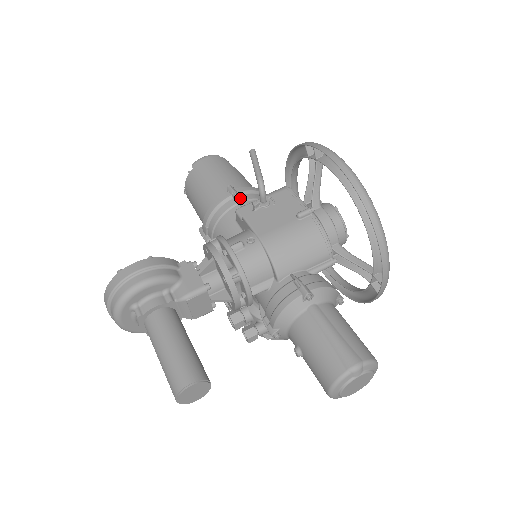
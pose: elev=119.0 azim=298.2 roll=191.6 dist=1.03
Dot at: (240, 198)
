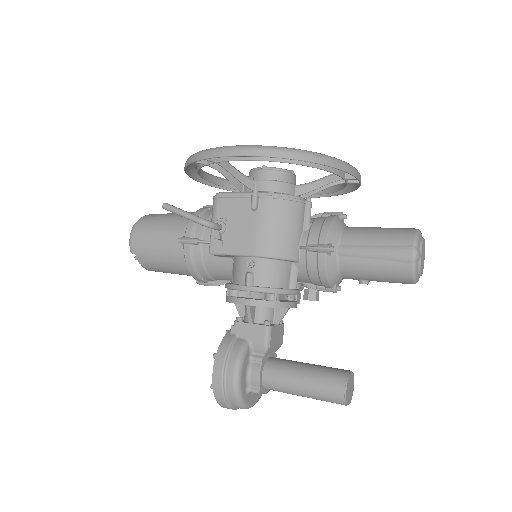
Dot at: (198, 239)
